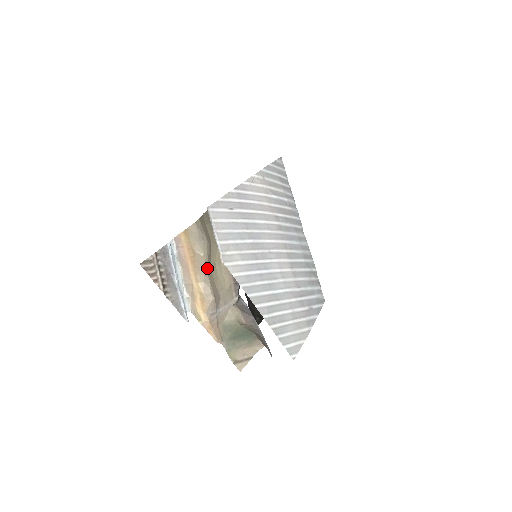
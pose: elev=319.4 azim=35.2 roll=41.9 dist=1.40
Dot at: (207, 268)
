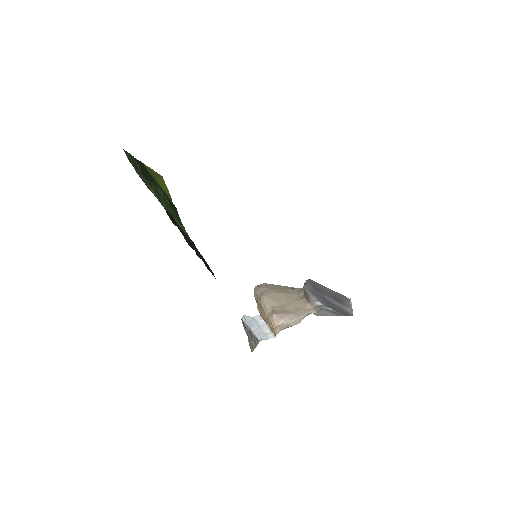
Dot at: (270, 304)
